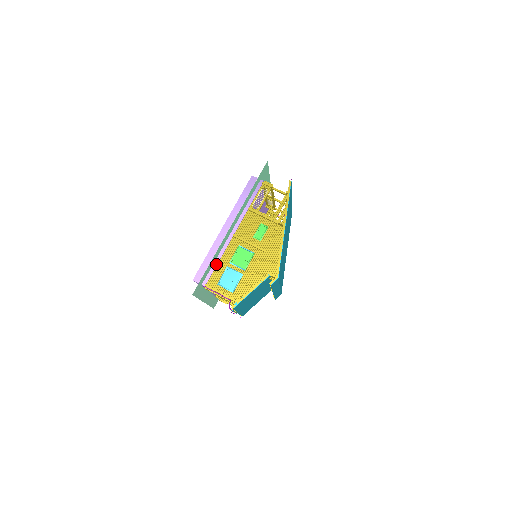
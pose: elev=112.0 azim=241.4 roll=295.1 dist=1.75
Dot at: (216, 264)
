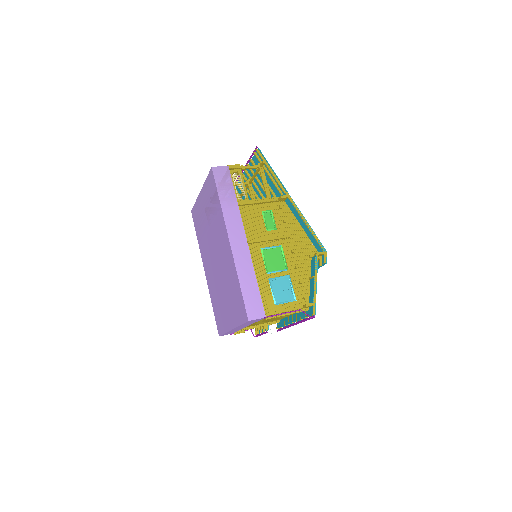
Dot at: (257, 285)
